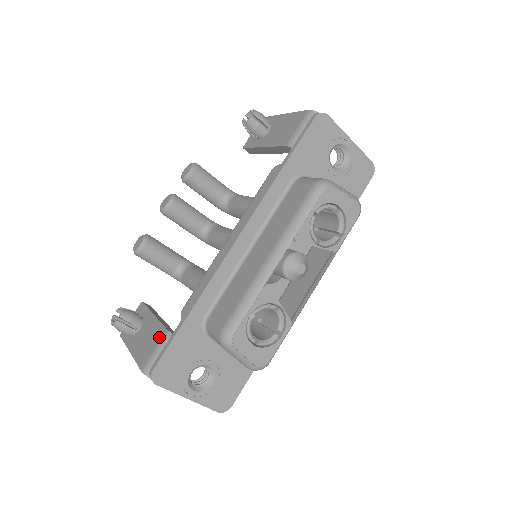
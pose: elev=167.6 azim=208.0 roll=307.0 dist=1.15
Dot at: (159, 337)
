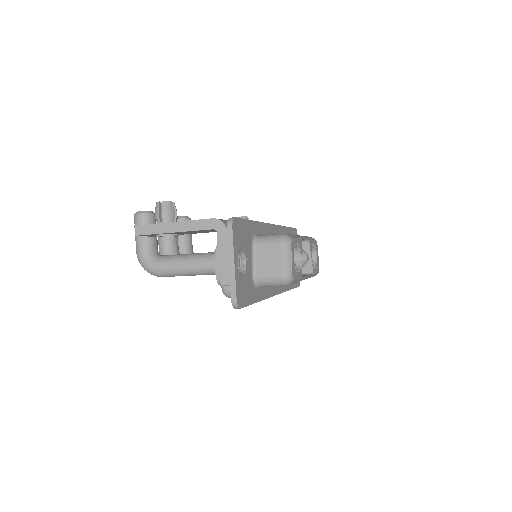
Dot at: occluded
